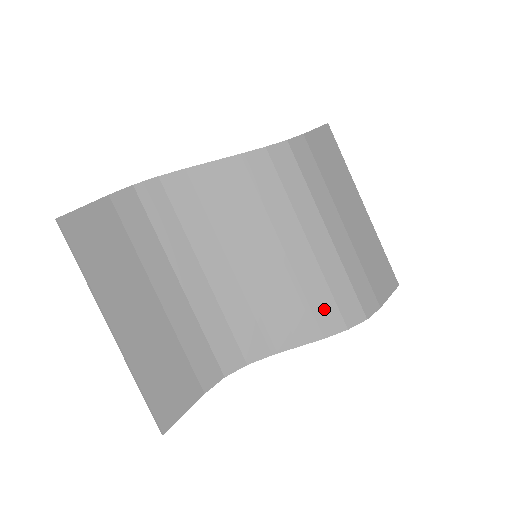
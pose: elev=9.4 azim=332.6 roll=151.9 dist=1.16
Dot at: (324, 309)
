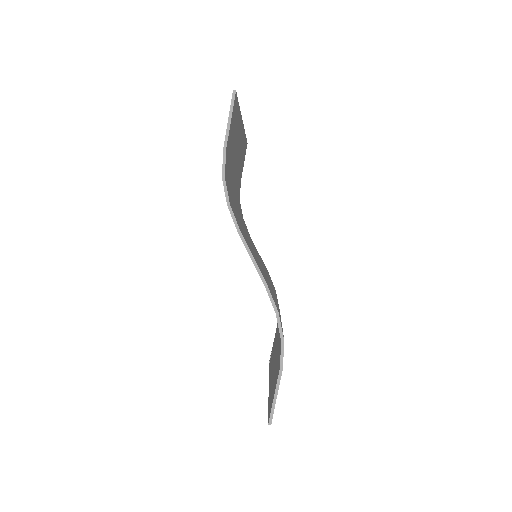
Dot at: occluded
